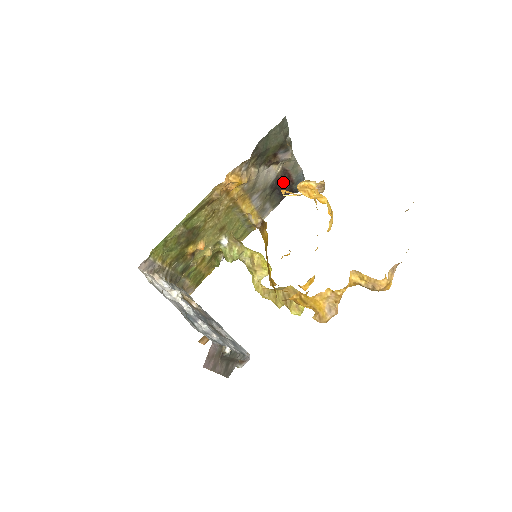
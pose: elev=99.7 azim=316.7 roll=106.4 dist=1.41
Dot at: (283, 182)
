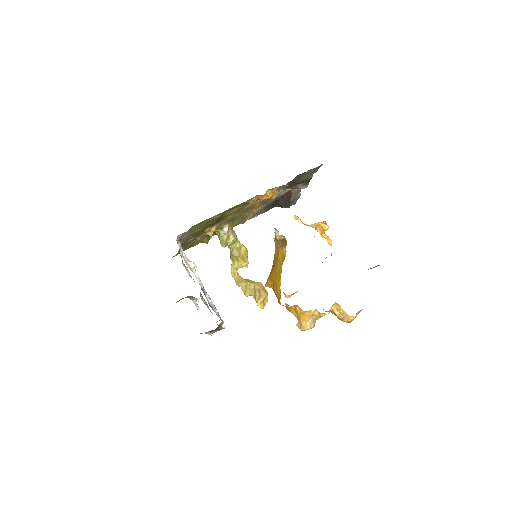
Dot at: (283, 199)
